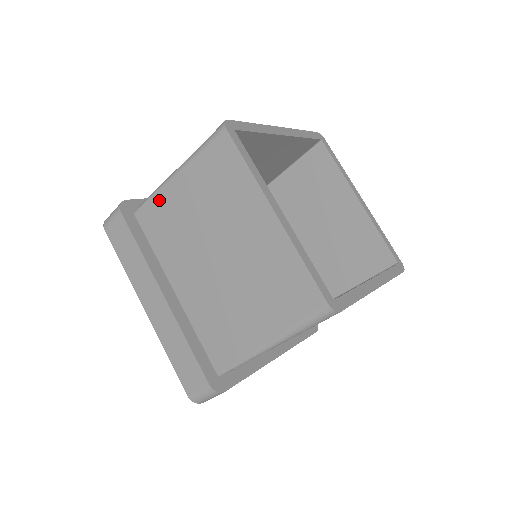
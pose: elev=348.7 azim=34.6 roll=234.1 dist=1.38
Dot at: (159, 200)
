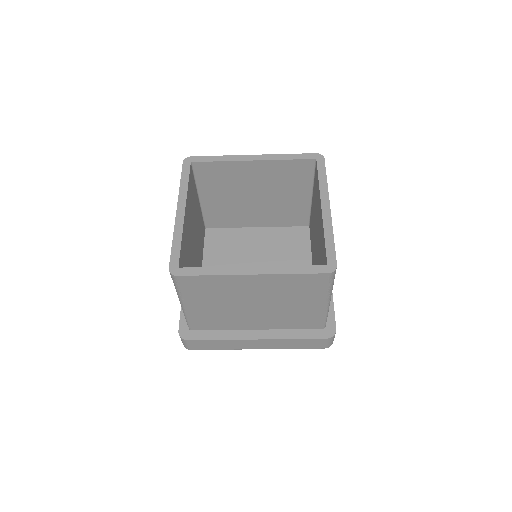
Dot at: occluded
